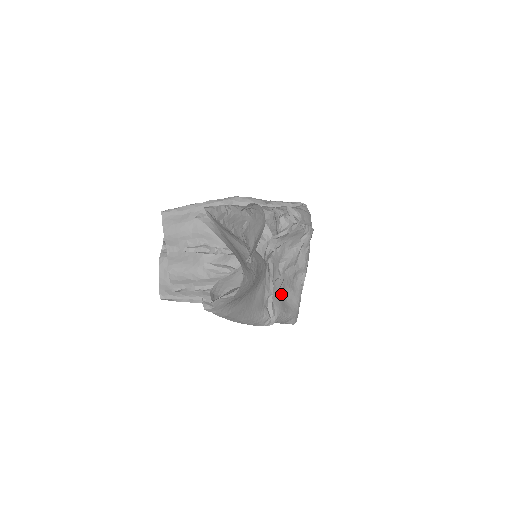
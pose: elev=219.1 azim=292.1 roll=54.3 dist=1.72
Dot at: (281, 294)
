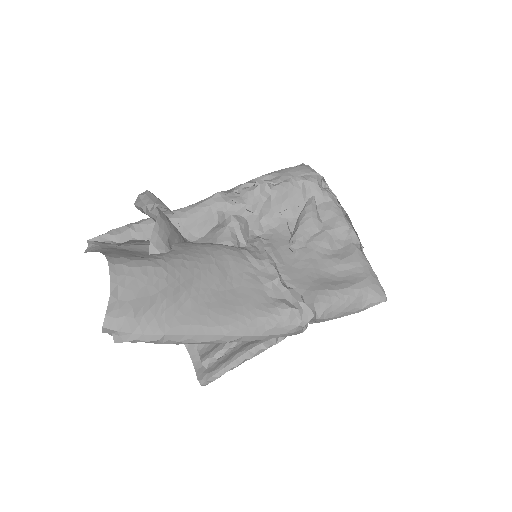
Dot at: (313, 273)
